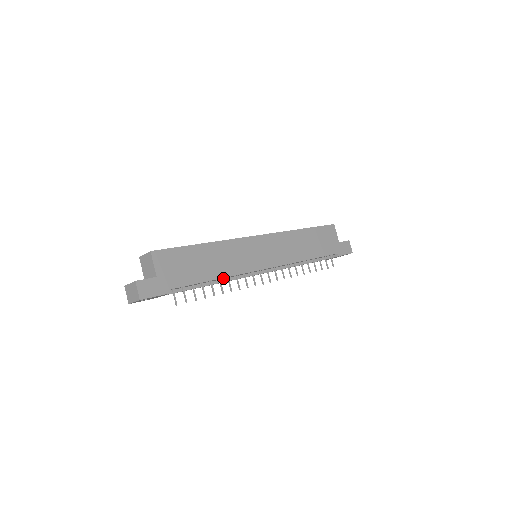
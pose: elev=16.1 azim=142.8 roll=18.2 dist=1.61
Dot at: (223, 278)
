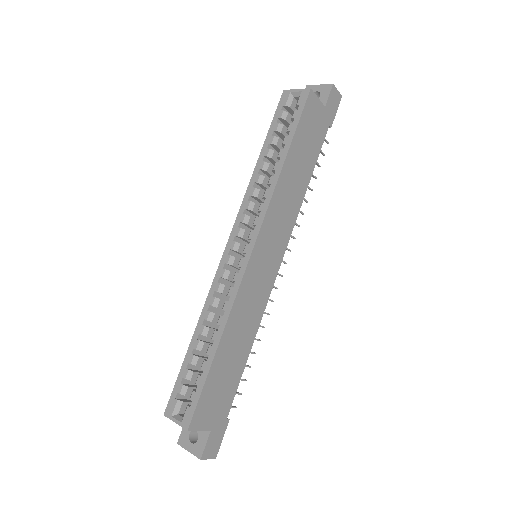
Dot at: occluded
